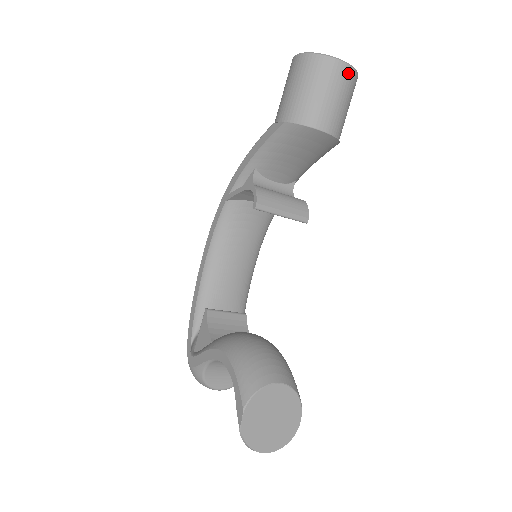
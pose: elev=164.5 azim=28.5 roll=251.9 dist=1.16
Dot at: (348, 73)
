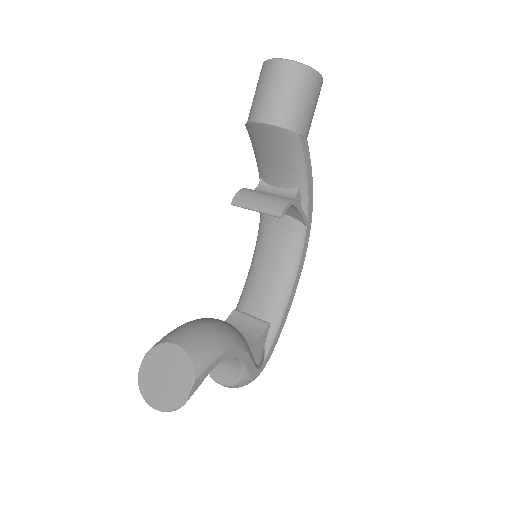
Dot at: (281, 66)
